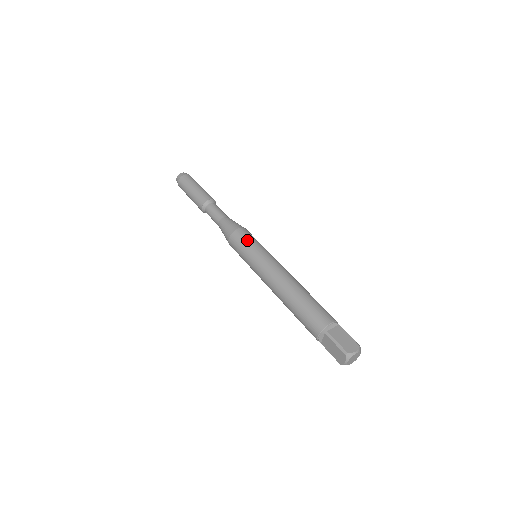
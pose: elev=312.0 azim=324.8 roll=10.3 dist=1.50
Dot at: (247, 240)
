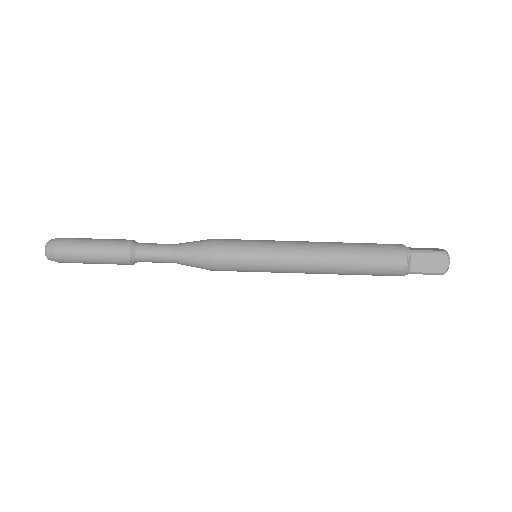
Dot at: (237, 263)
